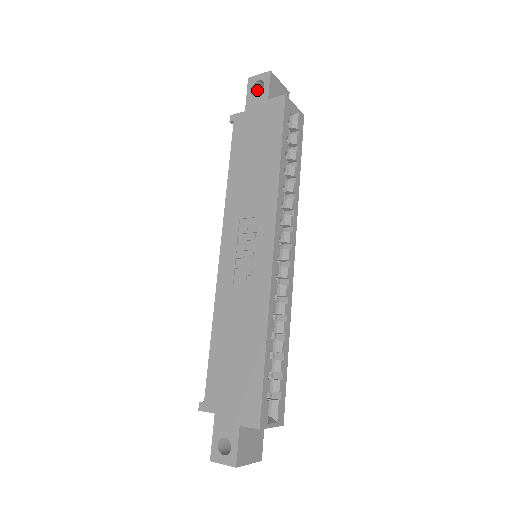
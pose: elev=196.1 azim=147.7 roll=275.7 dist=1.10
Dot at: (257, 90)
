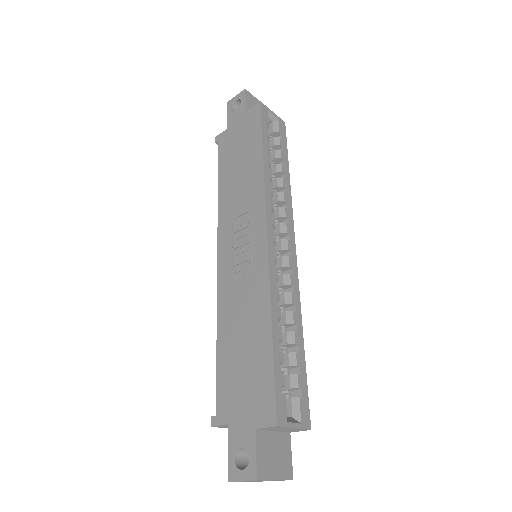
Dot at: occluded
